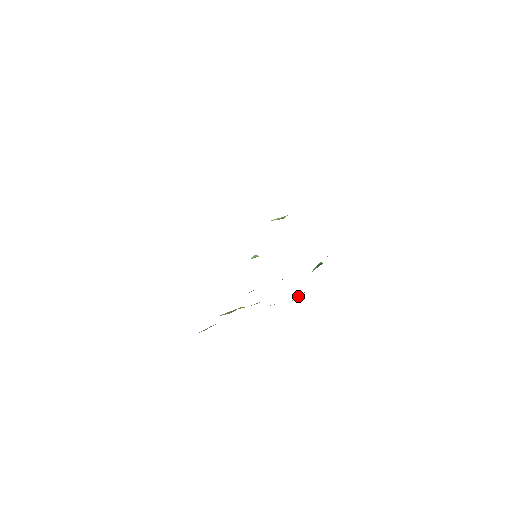
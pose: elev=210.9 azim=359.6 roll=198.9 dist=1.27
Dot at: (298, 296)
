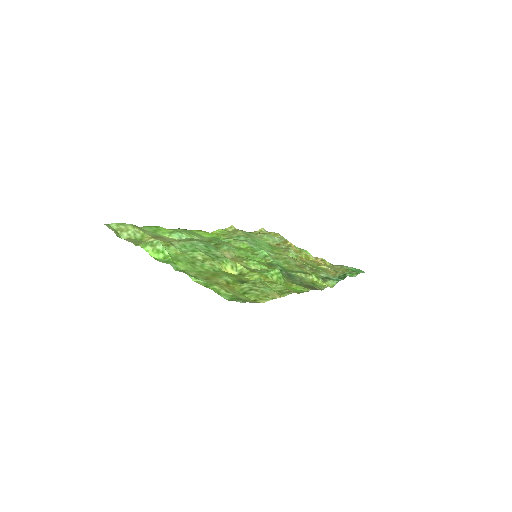
Dot at: (341, 269)
